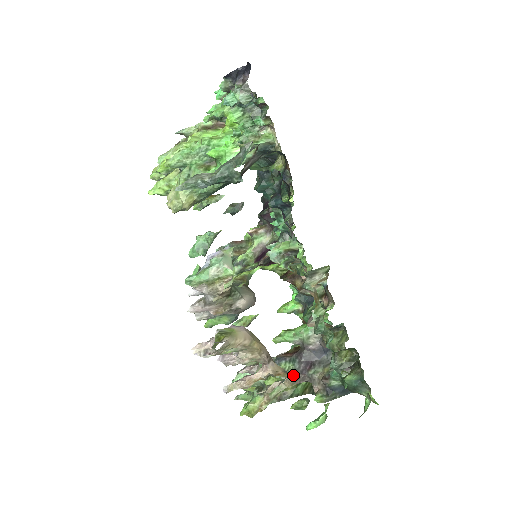
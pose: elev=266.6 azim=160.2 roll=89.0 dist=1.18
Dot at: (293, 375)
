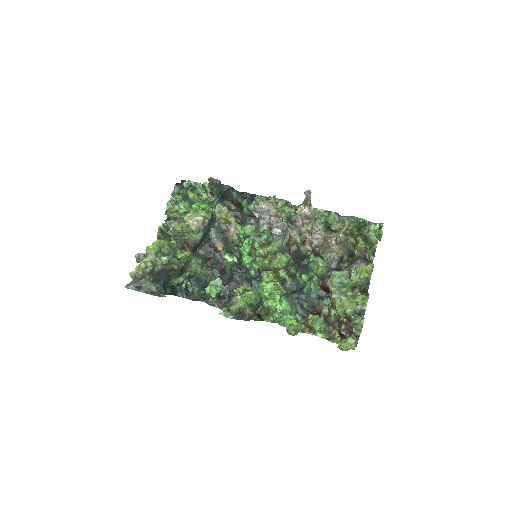
Dot at: (348, 268)
